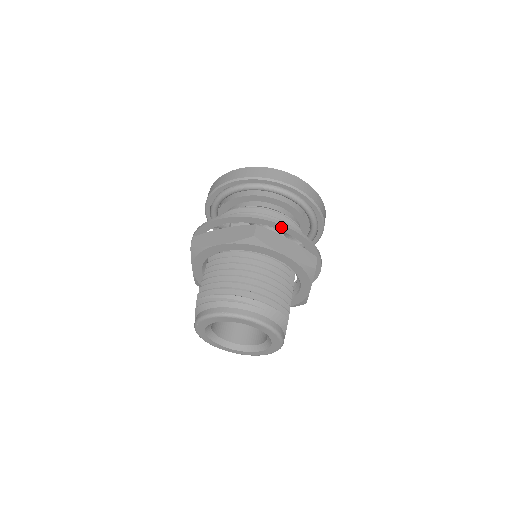
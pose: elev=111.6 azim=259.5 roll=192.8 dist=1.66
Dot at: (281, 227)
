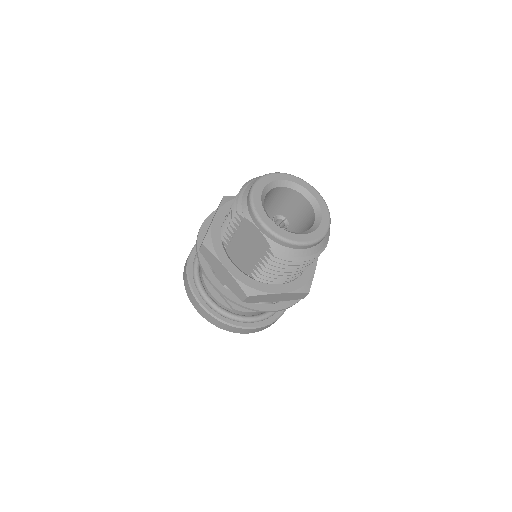
Dot at: occluded
